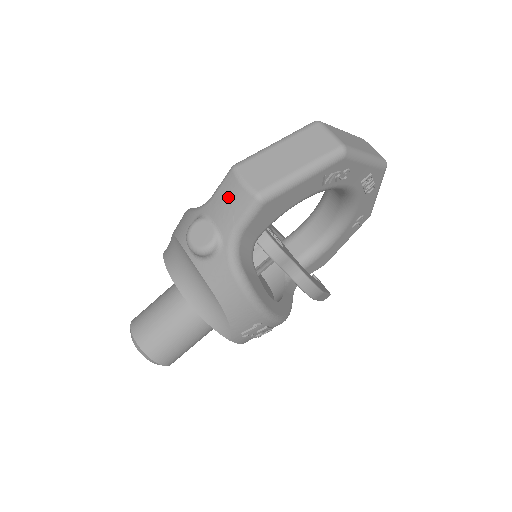
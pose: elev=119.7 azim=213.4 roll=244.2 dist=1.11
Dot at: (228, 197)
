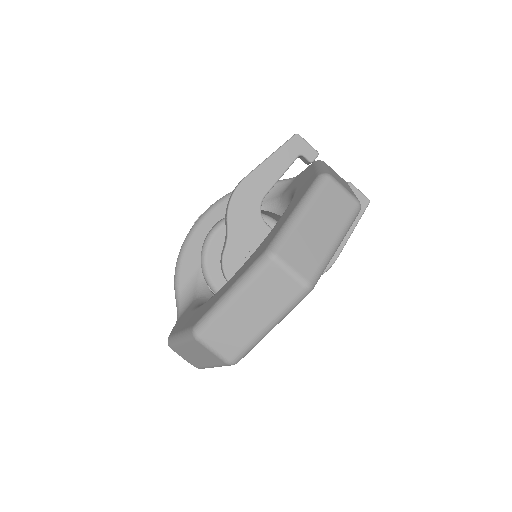
Dot at: occluded
